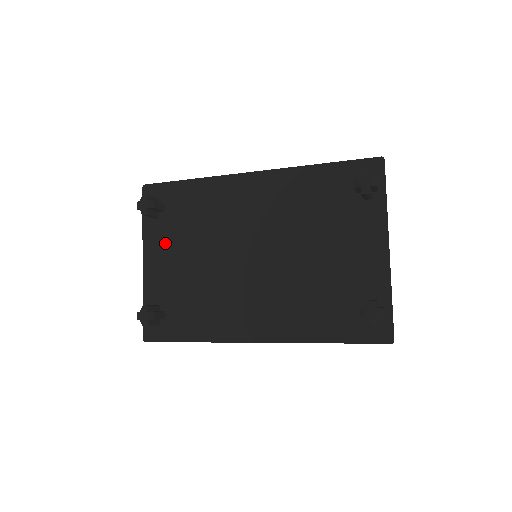
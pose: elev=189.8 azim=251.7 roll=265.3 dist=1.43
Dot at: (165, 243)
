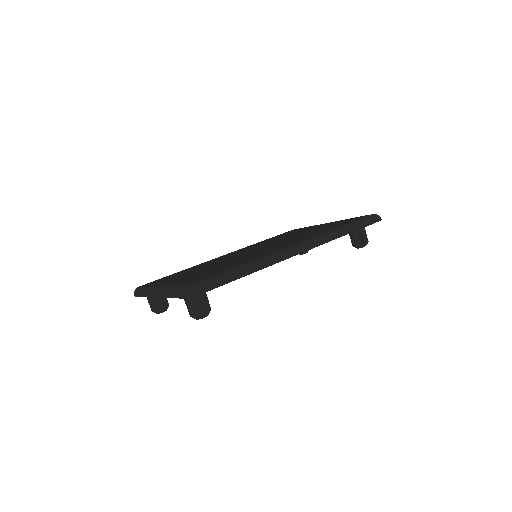
Dot at: occluded
